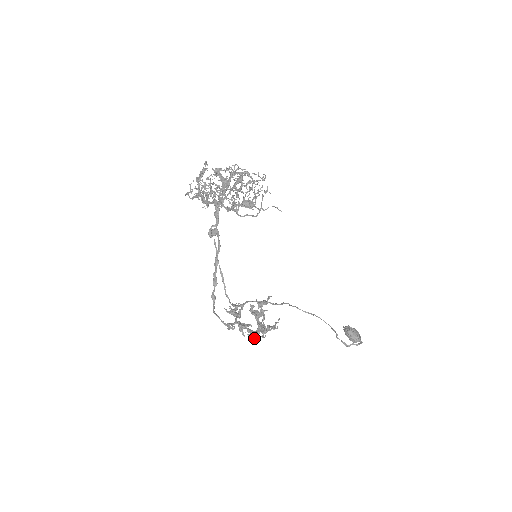
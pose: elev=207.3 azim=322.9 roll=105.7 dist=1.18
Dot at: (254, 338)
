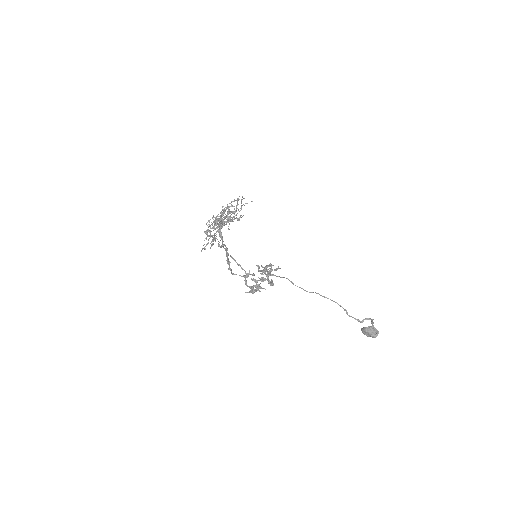
Dot at: (264, 278)
